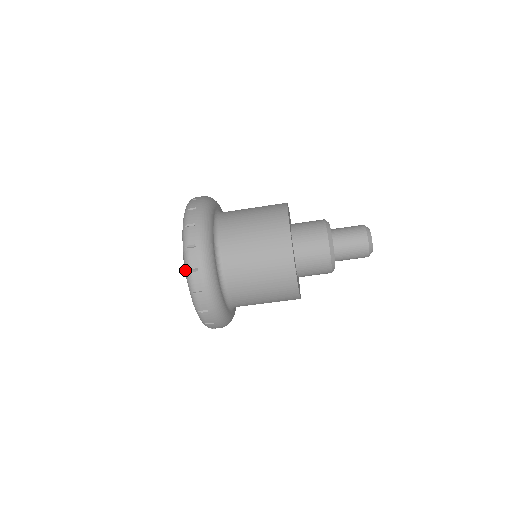
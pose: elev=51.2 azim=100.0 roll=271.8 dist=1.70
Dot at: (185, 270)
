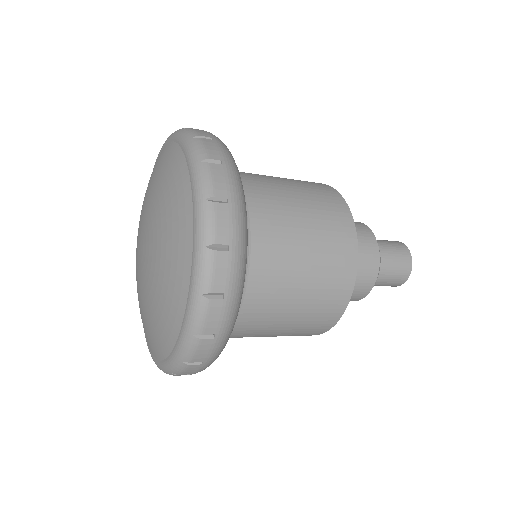
Dot at: (196, 245)
